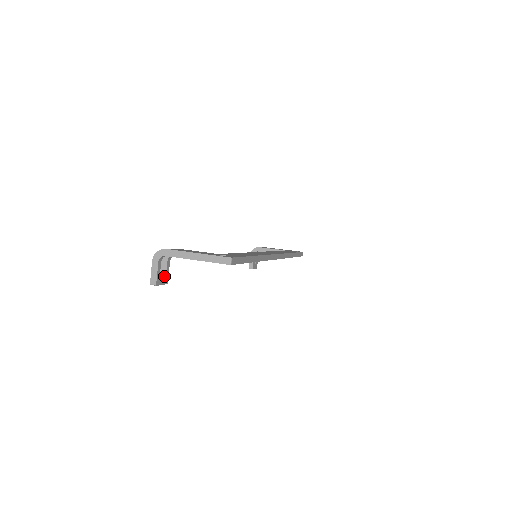
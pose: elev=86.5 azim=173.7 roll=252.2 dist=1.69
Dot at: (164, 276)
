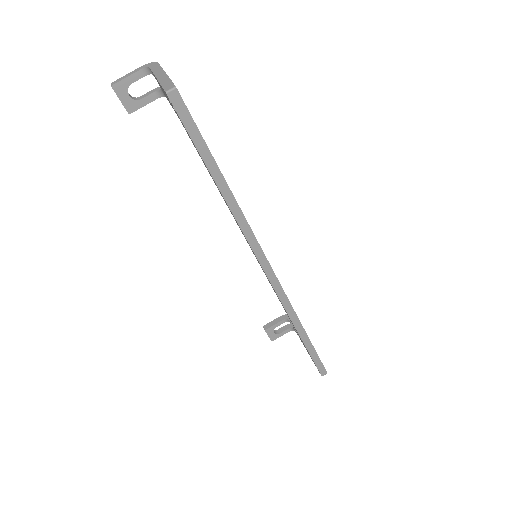
Dot at: (133, 98)
